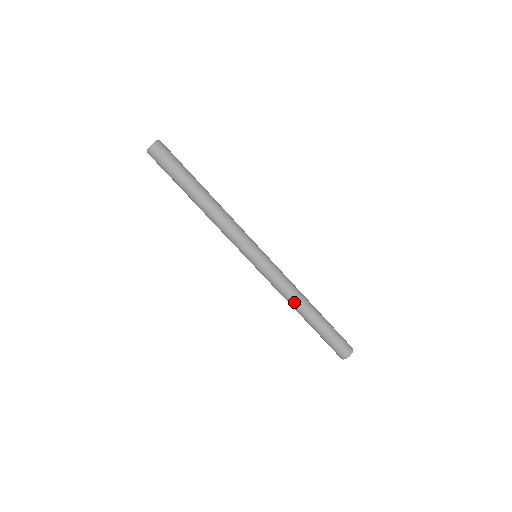
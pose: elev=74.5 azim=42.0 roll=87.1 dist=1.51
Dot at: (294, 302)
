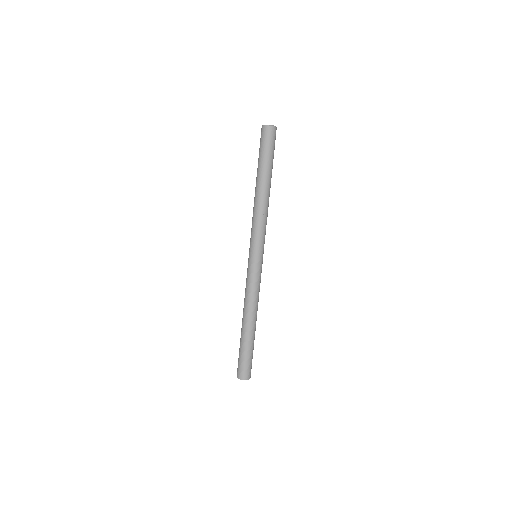
Dot at: (244, 307)
